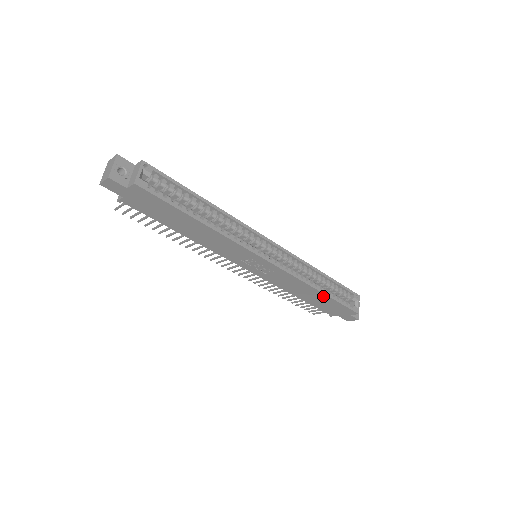
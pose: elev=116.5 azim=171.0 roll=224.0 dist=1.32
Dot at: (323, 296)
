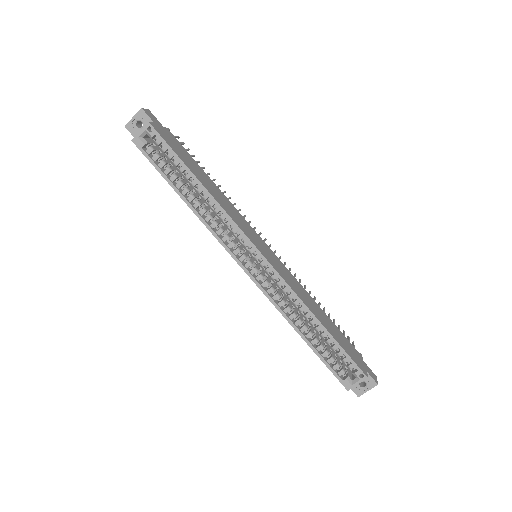
Dot at: (307, 341)
